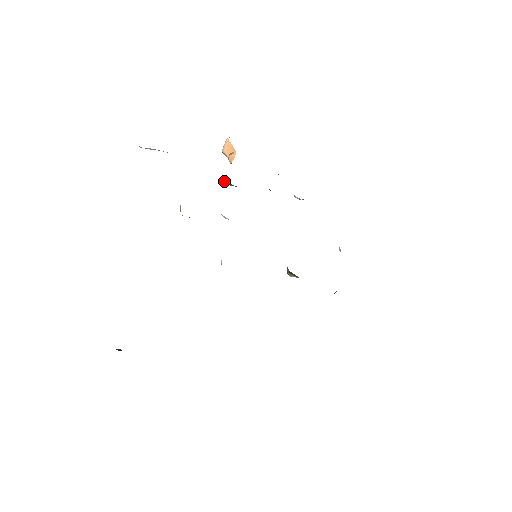
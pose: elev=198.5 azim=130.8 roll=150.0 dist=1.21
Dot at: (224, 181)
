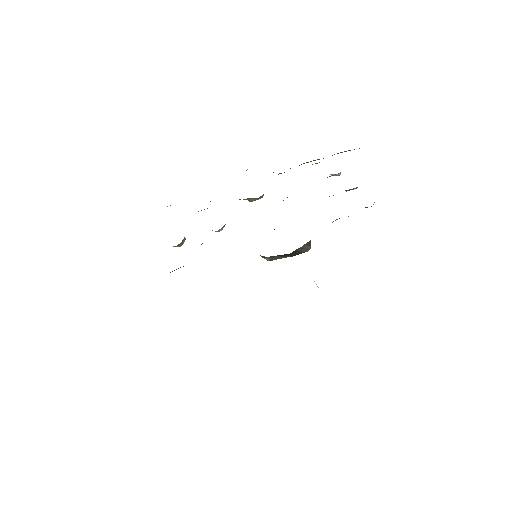
Dot at: occluded
